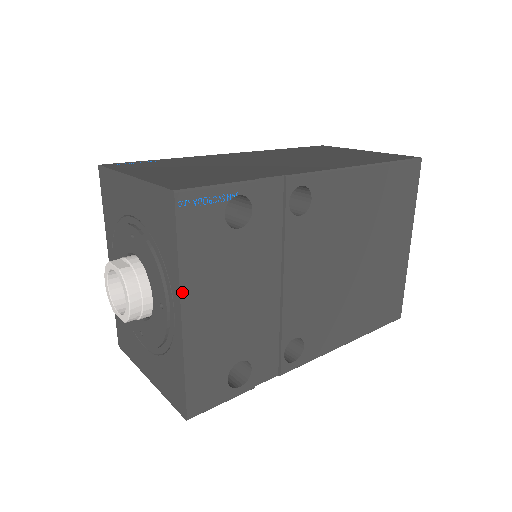
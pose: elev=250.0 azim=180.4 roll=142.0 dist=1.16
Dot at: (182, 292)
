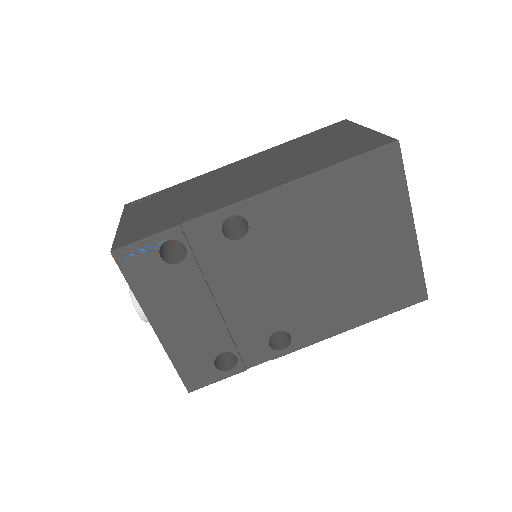
Dot at: (147, 313)
